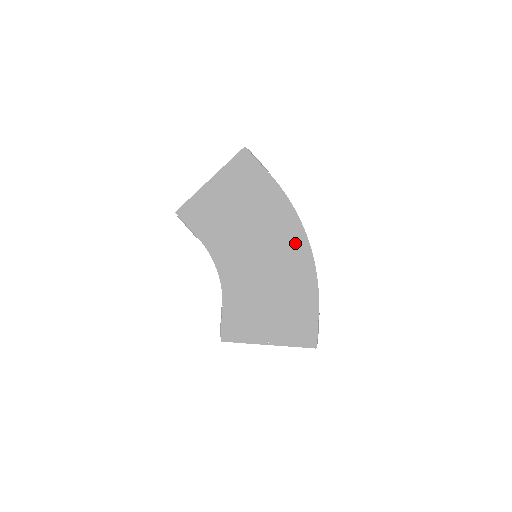
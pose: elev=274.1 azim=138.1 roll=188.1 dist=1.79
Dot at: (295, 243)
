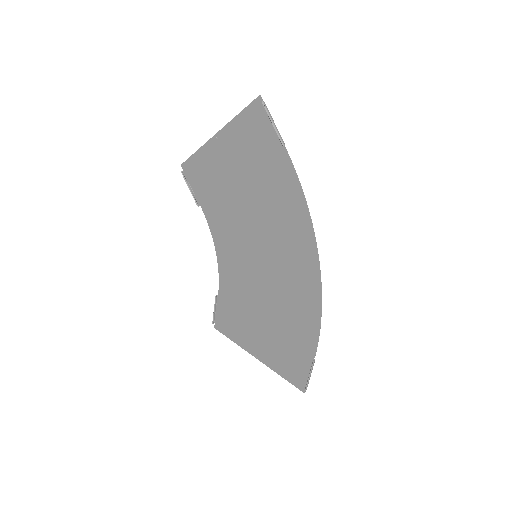
Dot at: (302, 262)
